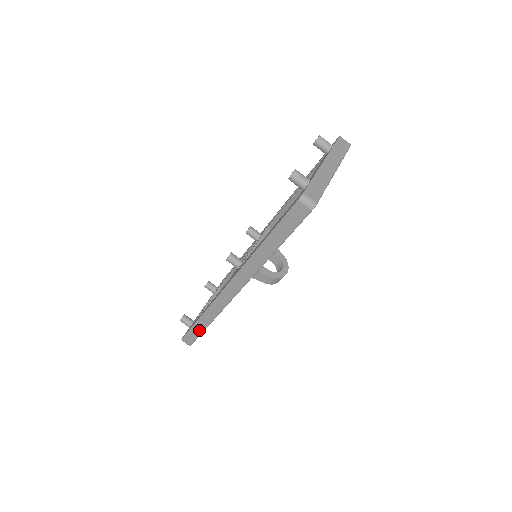
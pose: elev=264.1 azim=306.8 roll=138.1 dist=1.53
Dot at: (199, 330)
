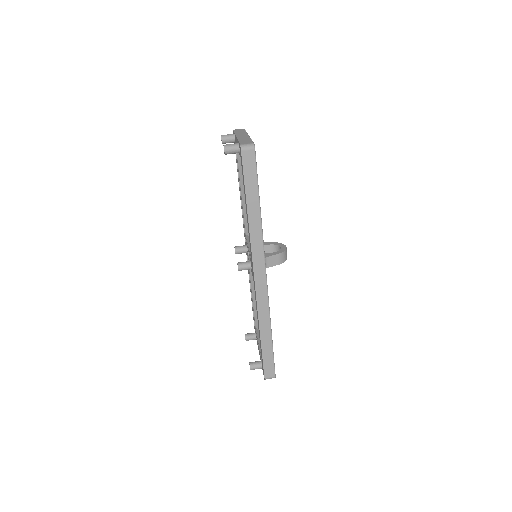
Dot at: (269, 349)
